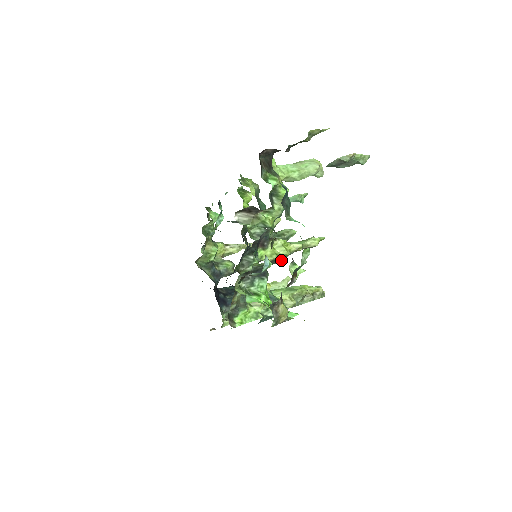
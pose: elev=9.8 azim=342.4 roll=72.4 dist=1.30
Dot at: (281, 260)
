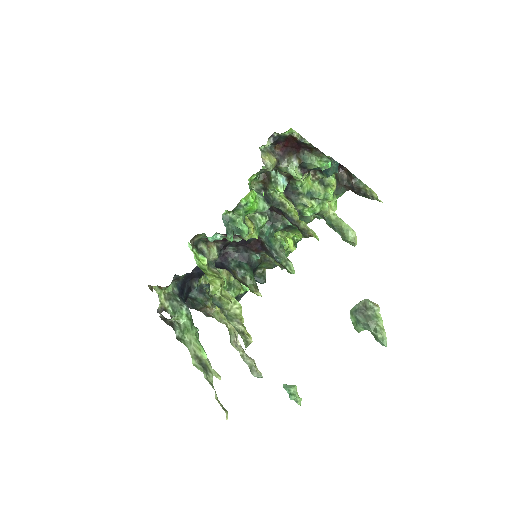
Dot at: (284, 211)
